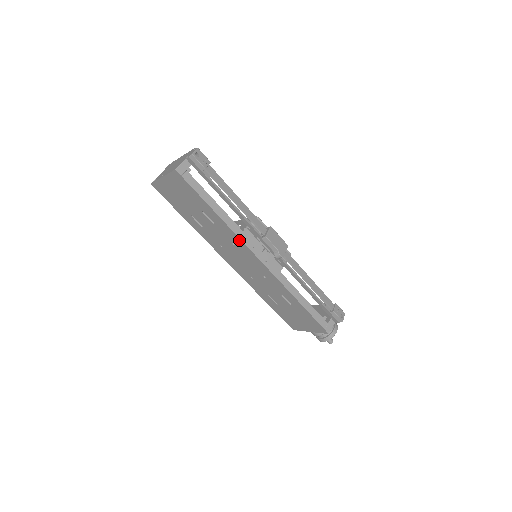
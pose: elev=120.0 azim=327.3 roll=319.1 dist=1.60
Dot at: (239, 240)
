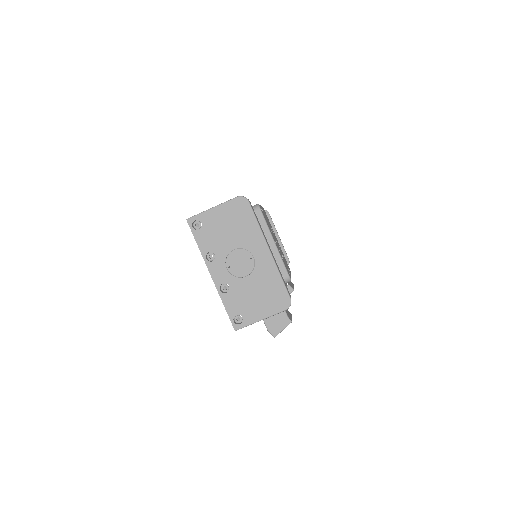
Dot at: occluded
